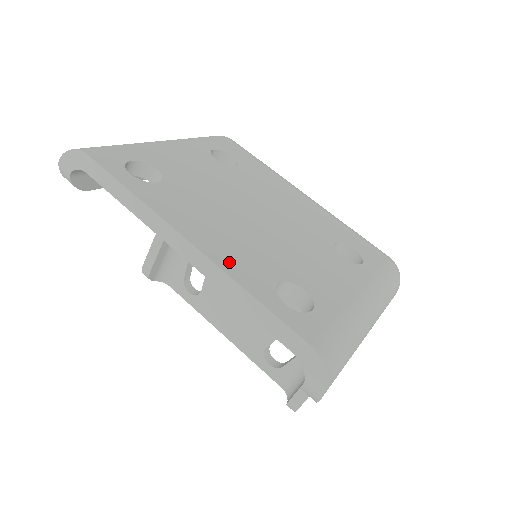
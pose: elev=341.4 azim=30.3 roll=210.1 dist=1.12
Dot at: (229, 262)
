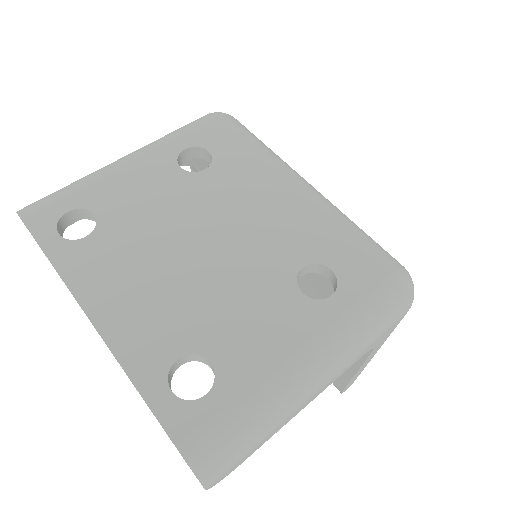
Dot at: (125, 340)
